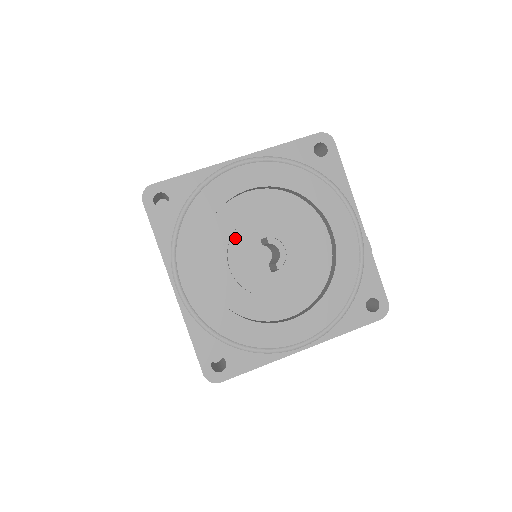
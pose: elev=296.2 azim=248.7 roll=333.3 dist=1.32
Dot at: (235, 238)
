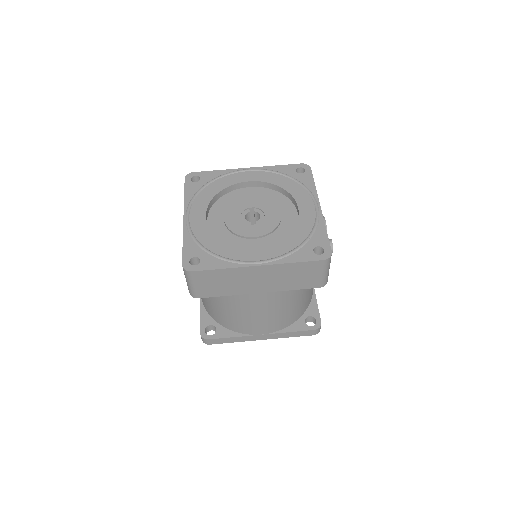
Dot at: (233, 205)
